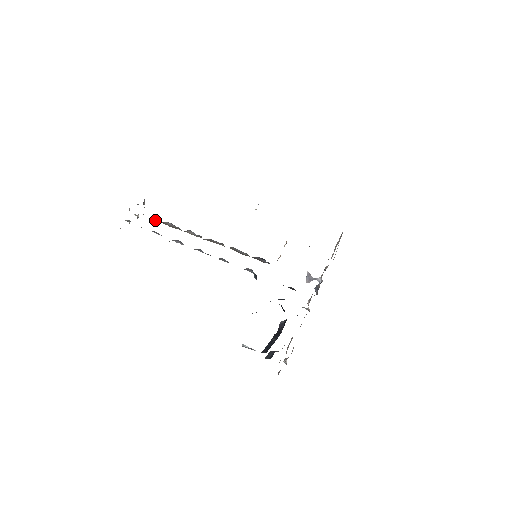
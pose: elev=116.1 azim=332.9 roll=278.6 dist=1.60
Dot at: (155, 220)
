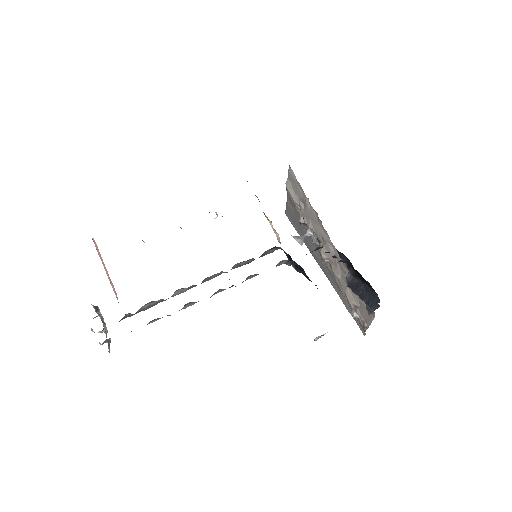
Dot at: occluded
